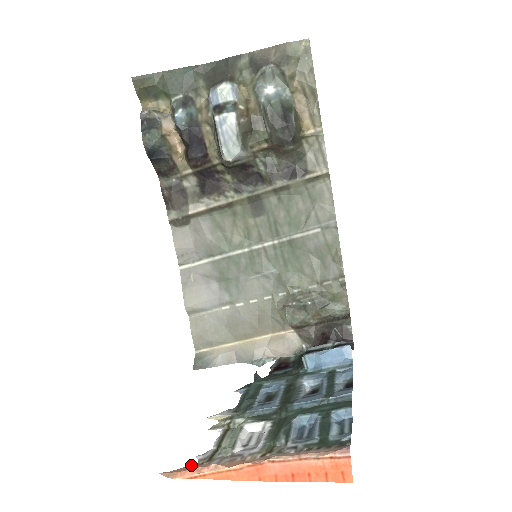
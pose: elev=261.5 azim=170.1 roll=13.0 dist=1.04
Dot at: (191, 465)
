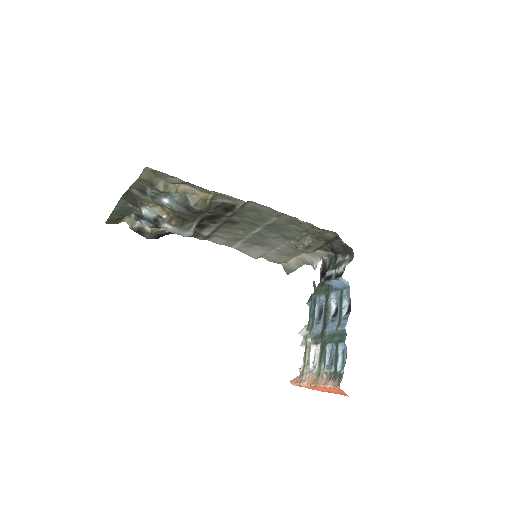
Dot at: (298, 376)
